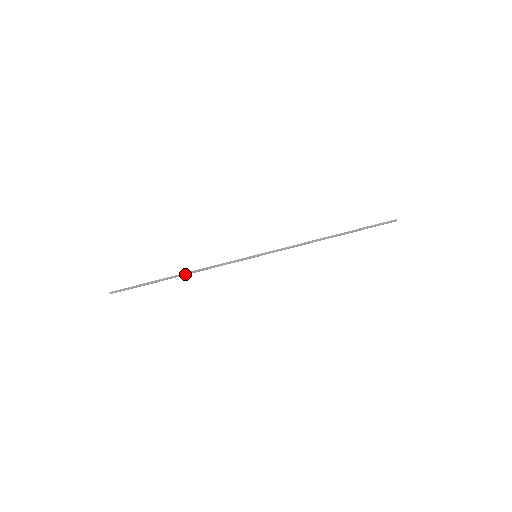
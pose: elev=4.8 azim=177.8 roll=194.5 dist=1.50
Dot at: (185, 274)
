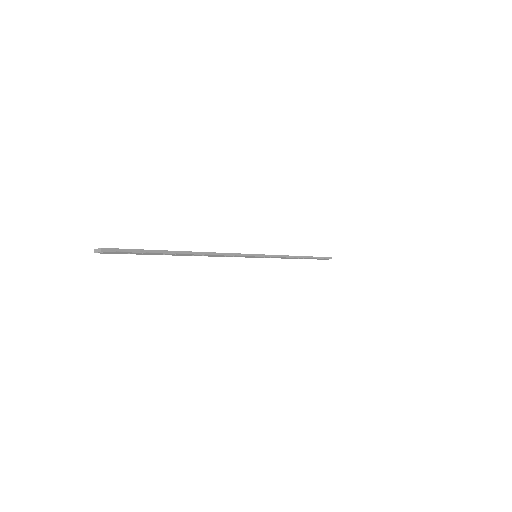
Dot at: (199, 253)
